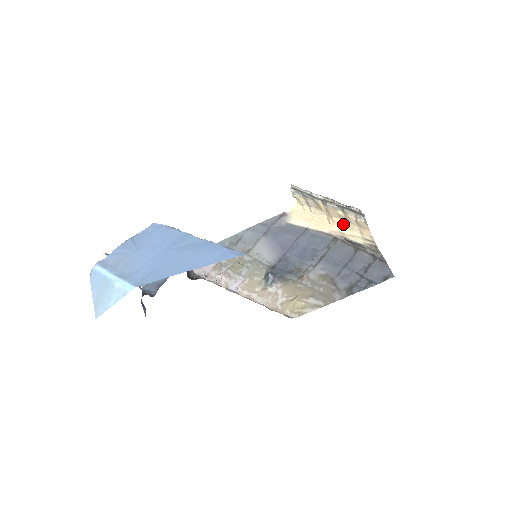
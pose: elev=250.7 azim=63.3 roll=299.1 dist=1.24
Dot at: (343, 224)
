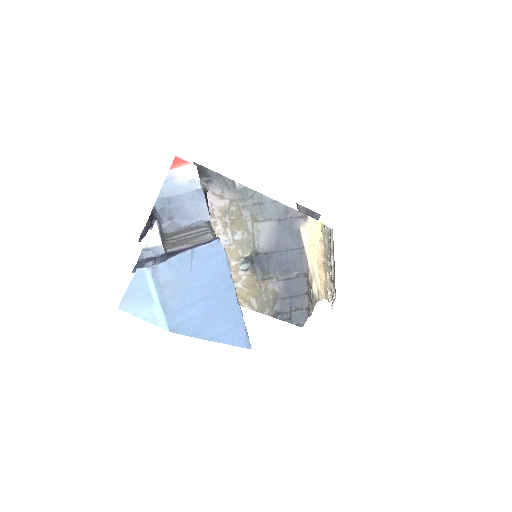
Dot at: (321, 274)
